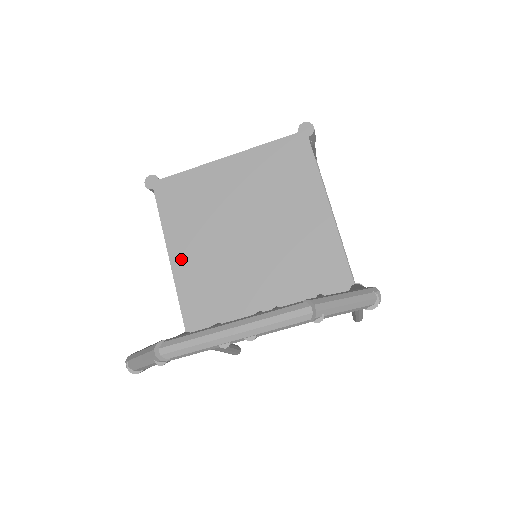
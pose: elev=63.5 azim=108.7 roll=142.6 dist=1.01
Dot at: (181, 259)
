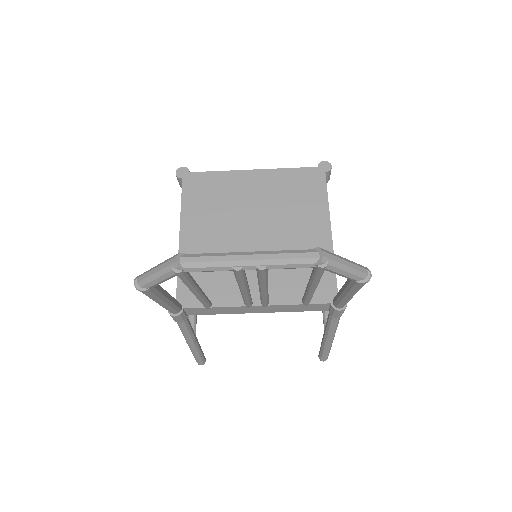
Dot at: (190, 239)
